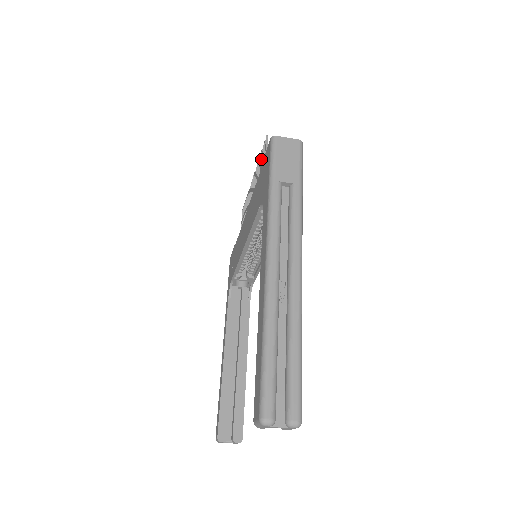
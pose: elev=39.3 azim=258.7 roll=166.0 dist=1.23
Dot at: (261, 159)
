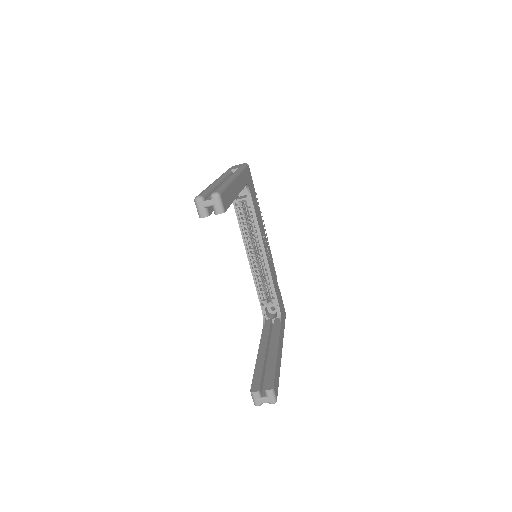
Dot at: occluded
